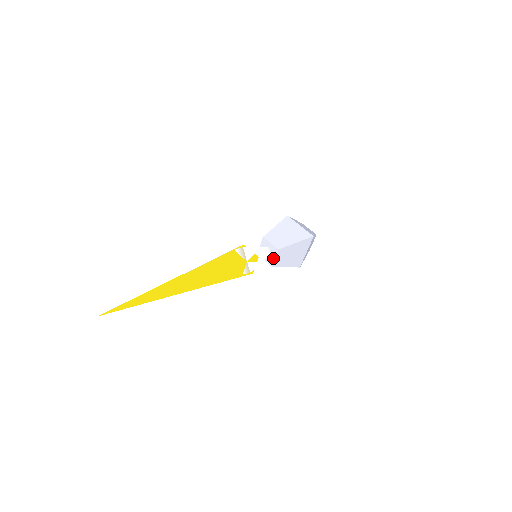
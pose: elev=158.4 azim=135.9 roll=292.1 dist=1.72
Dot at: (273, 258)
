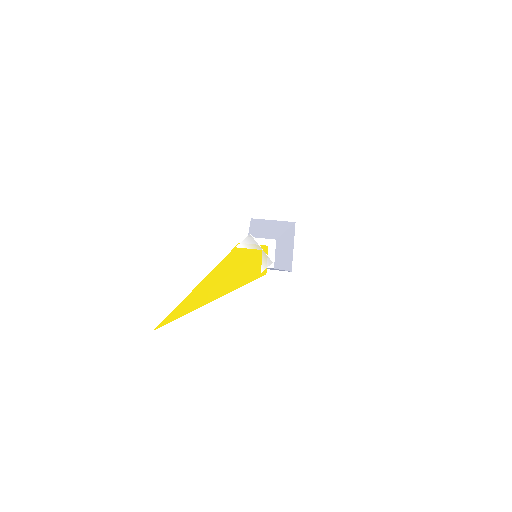
Dot at: (272, 255)
